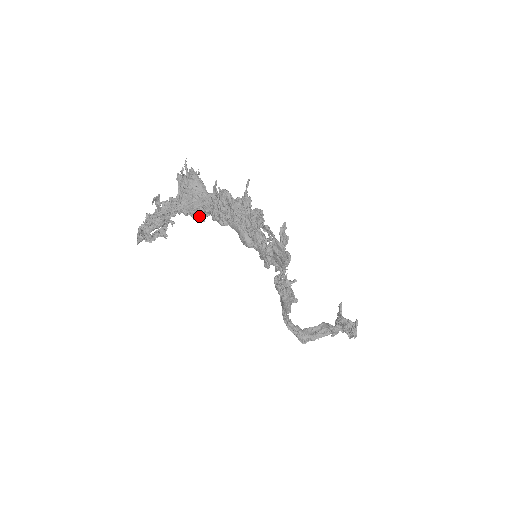
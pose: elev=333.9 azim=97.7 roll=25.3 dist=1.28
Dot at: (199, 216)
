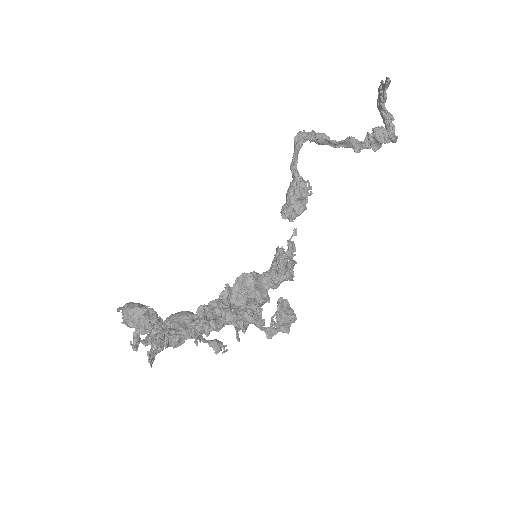
Dot at: occluded
